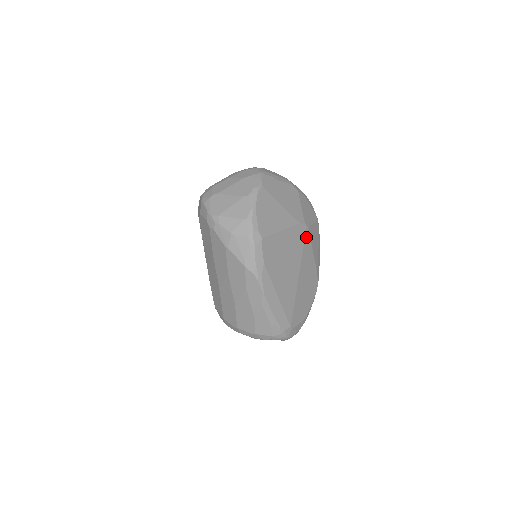
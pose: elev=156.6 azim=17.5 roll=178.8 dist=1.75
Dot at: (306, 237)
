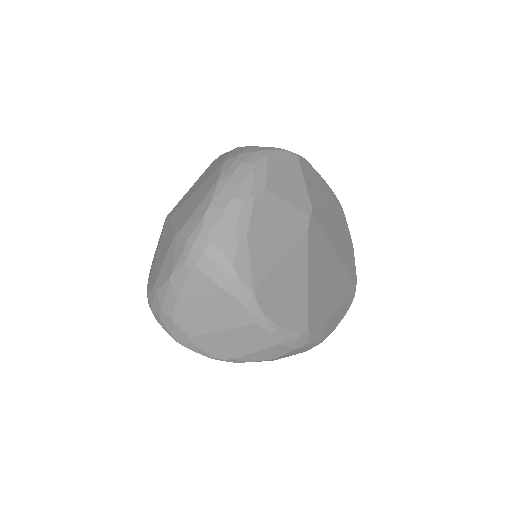
Dot at: (317, 218)
